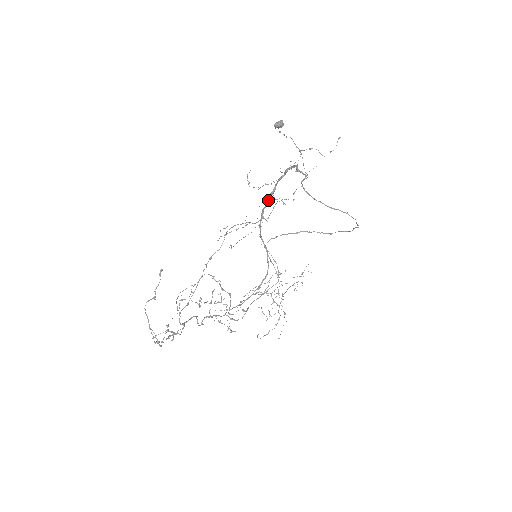
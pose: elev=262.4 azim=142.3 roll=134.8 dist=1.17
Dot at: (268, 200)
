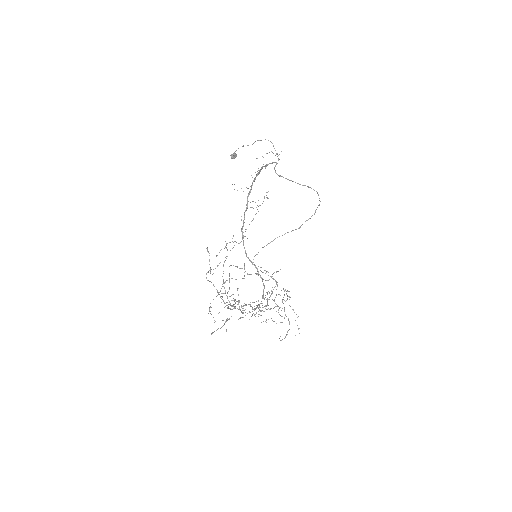
Dot at: (244, 218)
